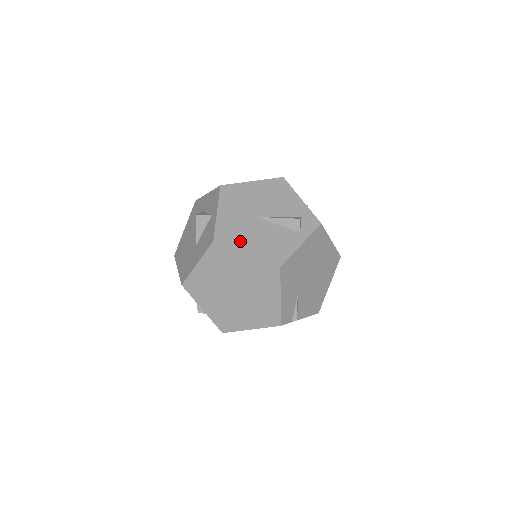
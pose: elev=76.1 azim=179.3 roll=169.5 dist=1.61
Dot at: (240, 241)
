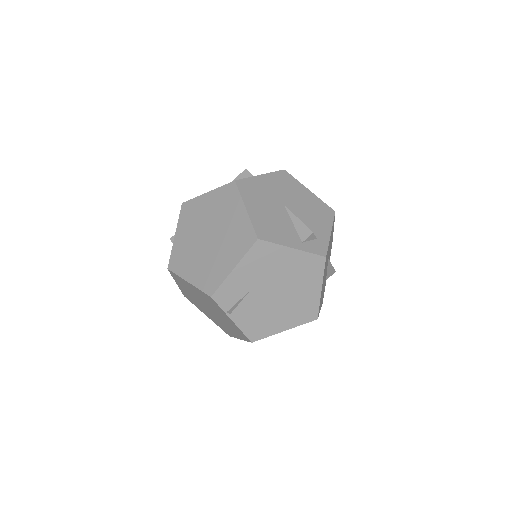
Dot at: (252, 199)
